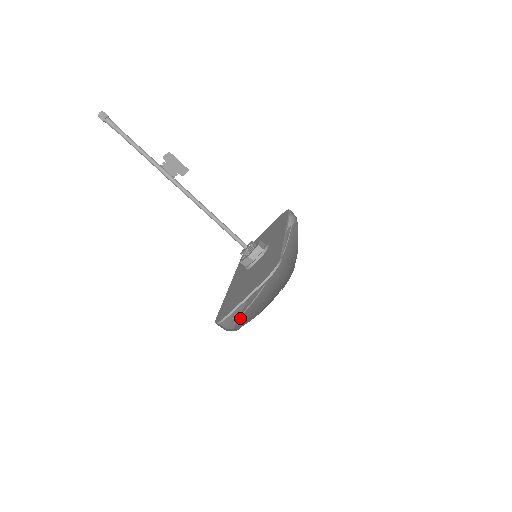
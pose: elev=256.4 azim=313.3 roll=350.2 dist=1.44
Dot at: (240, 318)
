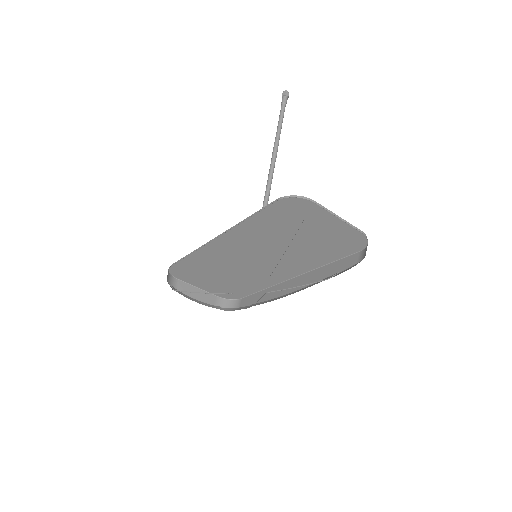
Dot at: occluded
